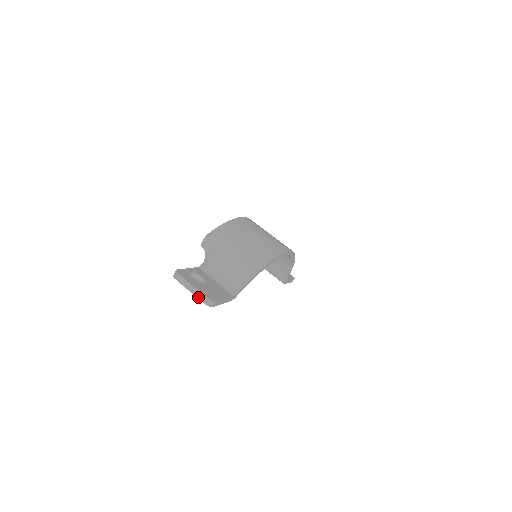
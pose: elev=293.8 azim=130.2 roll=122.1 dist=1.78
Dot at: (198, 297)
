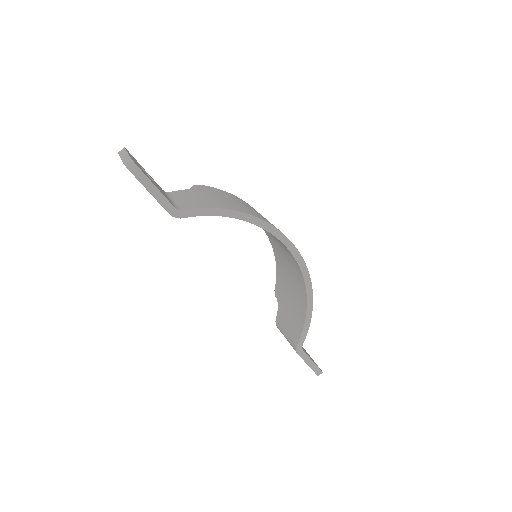
Dot at: (123, 160)
